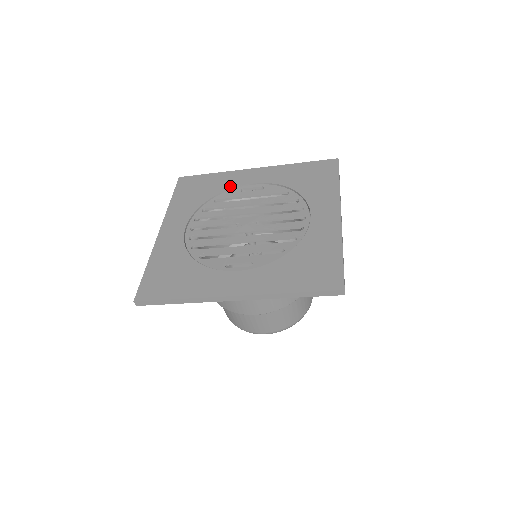
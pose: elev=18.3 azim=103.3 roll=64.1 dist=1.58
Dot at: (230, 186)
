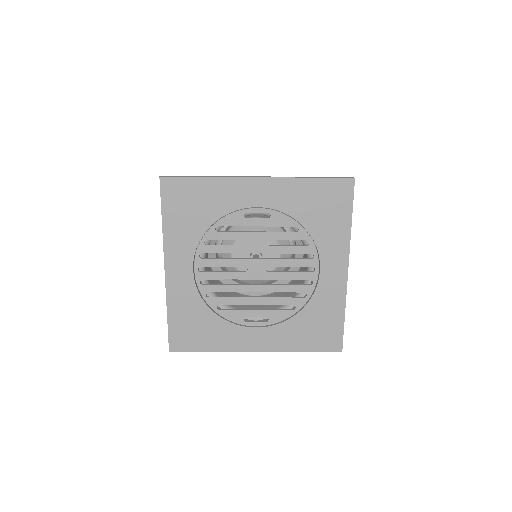
Dot at: (231, 208)
